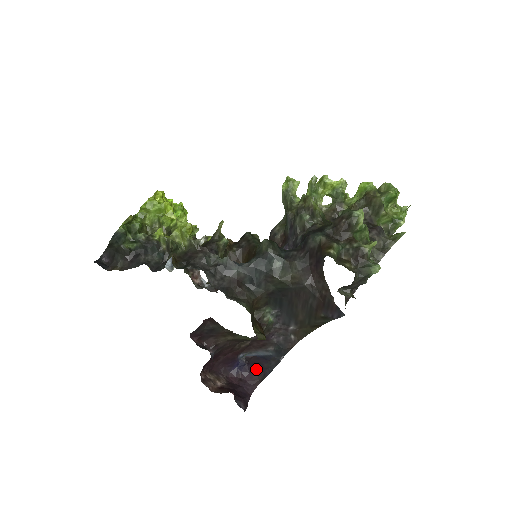
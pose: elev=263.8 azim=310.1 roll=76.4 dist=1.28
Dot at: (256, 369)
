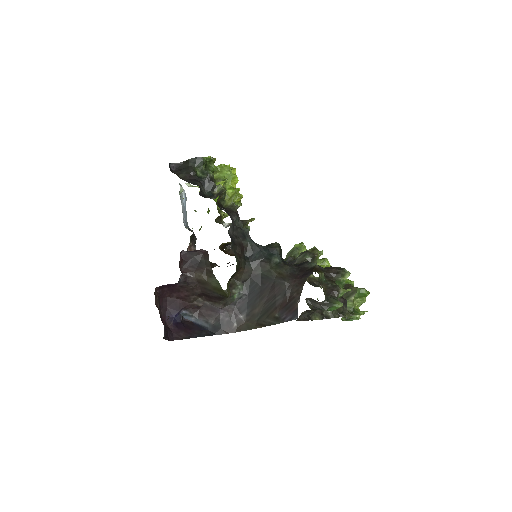
Dot at: (186, 330)
